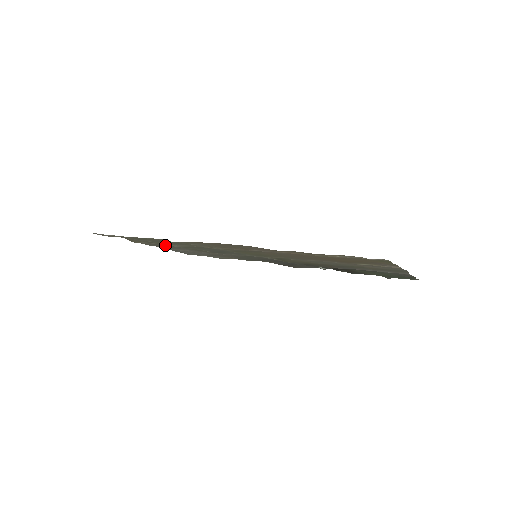
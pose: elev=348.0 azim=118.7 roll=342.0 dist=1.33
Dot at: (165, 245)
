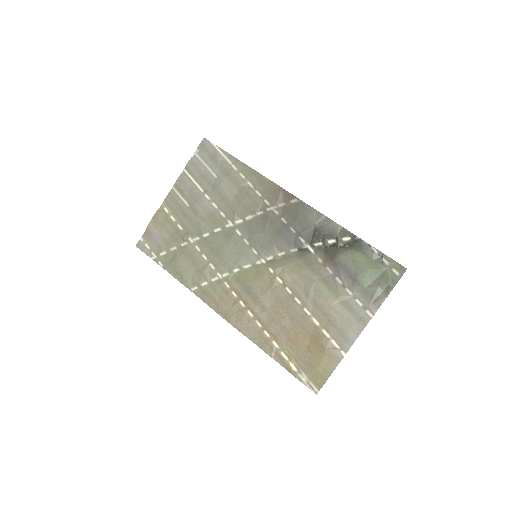
Dot at: (185, 214)
